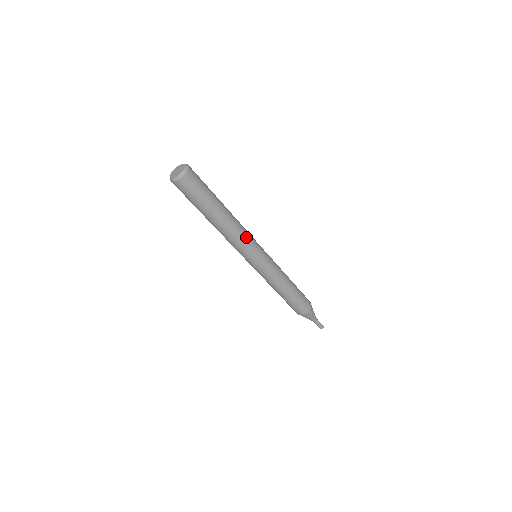
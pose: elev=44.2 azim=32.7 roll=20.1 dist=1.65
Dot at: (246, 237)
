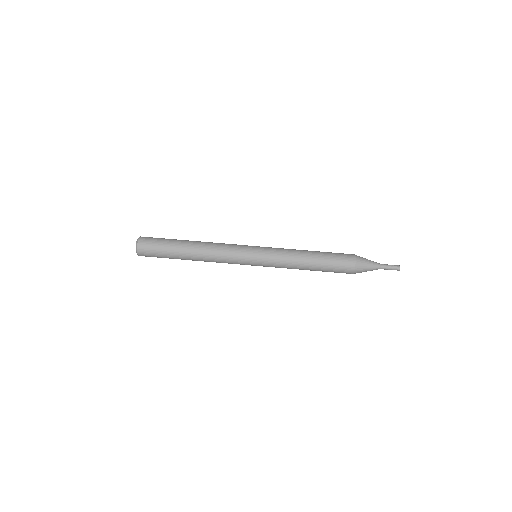
Dot at: (226, 246)
